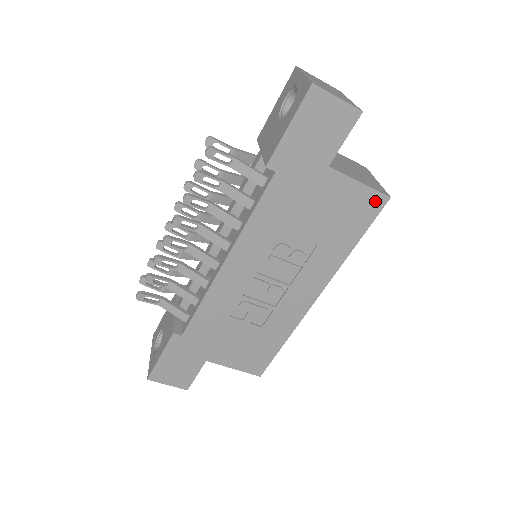
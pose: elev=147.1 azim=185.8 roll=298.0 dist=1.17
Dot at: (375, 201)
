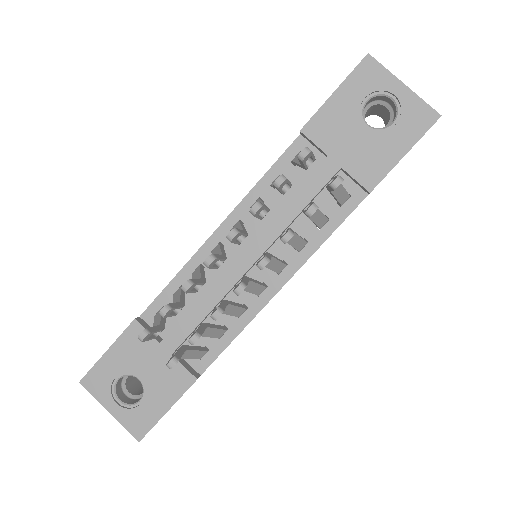
Dot at: occluded
